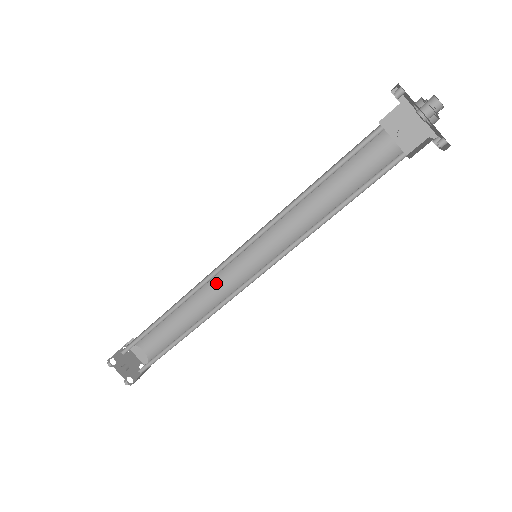
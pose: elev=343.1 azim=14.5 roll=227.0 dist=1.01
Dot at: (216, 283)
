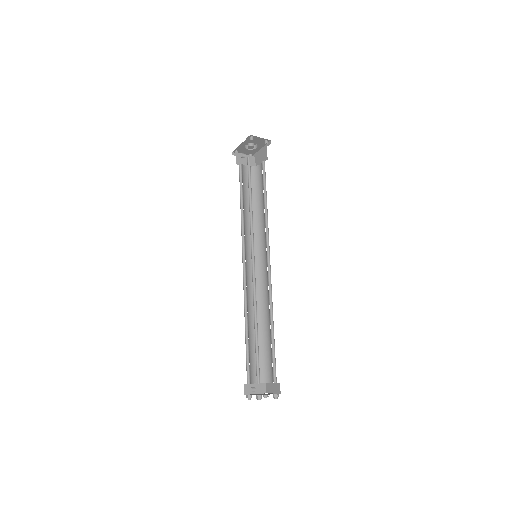
Dot at: (265, 296)
